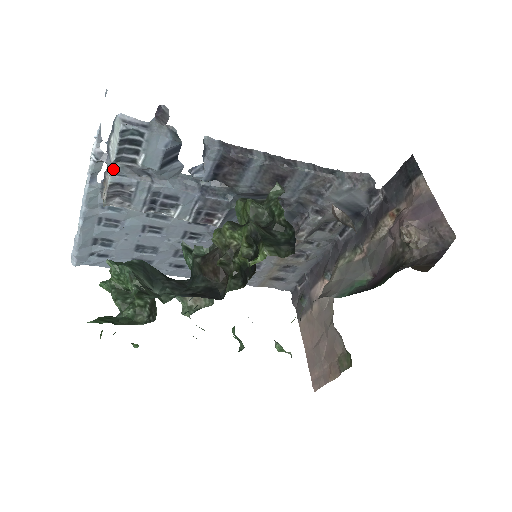
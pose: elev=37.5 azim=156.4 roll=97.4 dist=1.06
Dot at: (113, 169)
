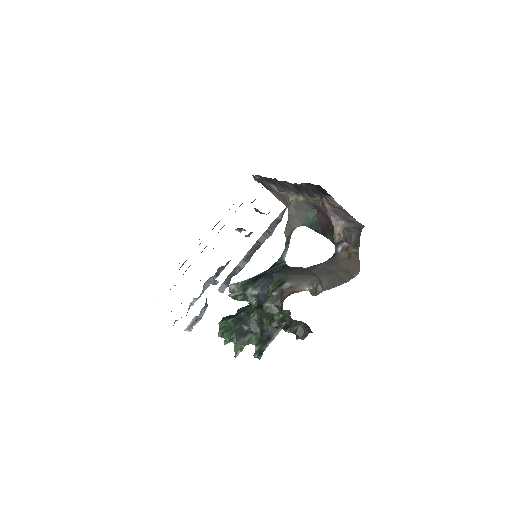
Dot at: occluded
